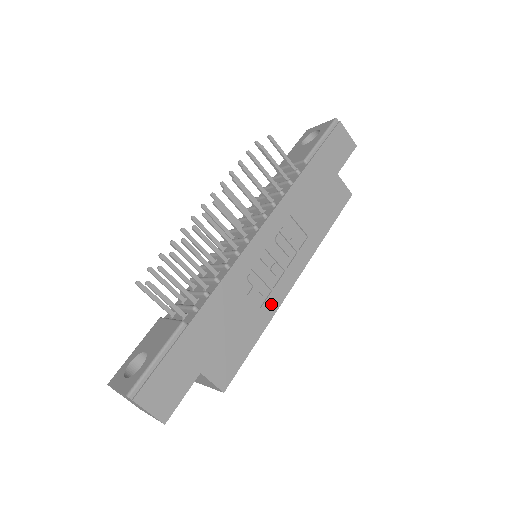
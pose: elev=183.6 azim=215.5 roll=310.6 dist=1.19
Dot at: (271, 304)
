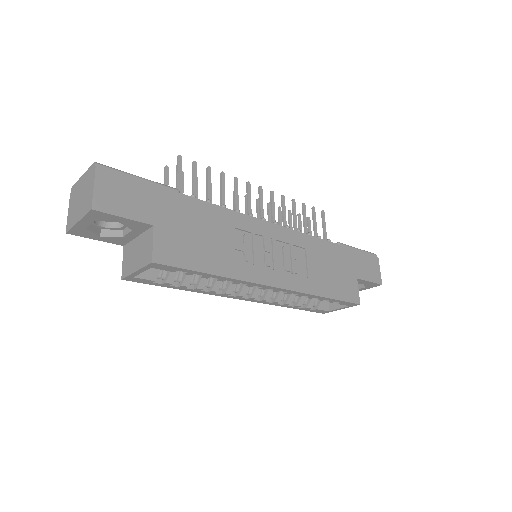
Dot at: (245, 271)
